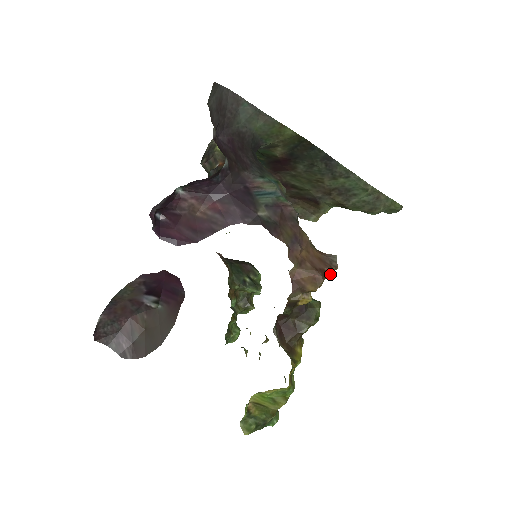
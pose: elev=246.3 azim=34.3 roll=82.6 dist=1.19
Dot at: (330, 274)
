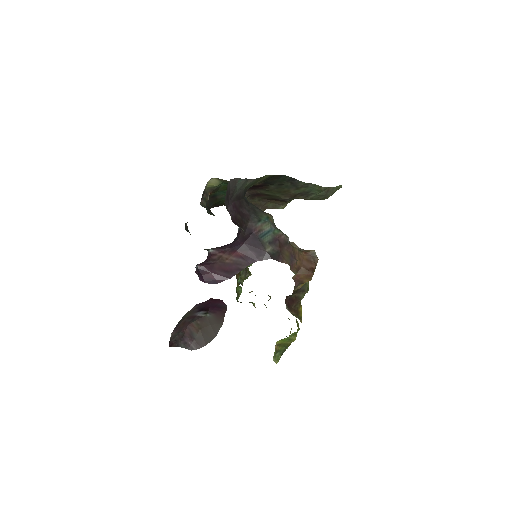
Dot at: (315, 267)
